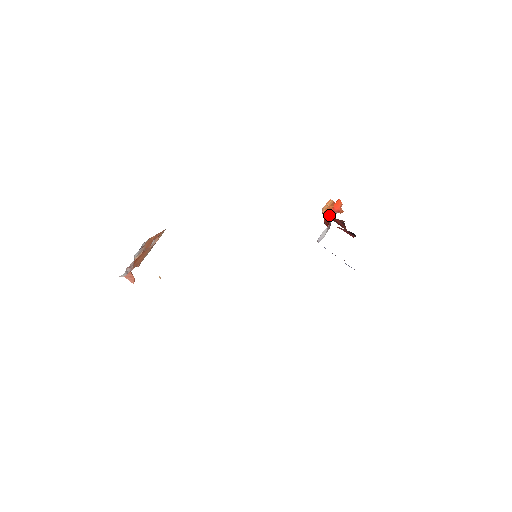
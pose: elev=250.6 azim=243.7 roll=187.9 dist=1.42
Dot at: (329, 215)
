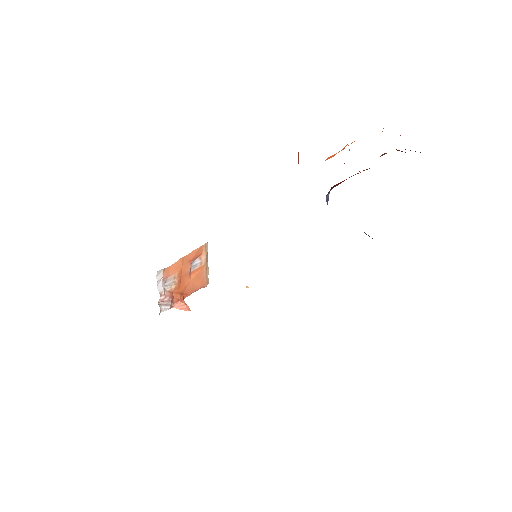
Dot at: occluded
